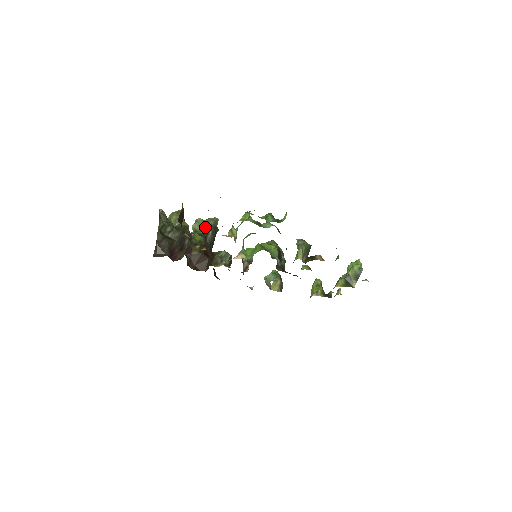
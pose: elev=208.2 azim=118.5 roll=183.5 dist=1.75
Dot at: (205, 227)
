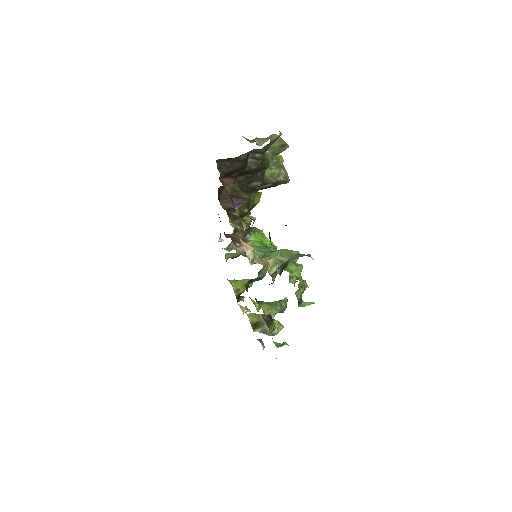
Dot at: (274, 173)
